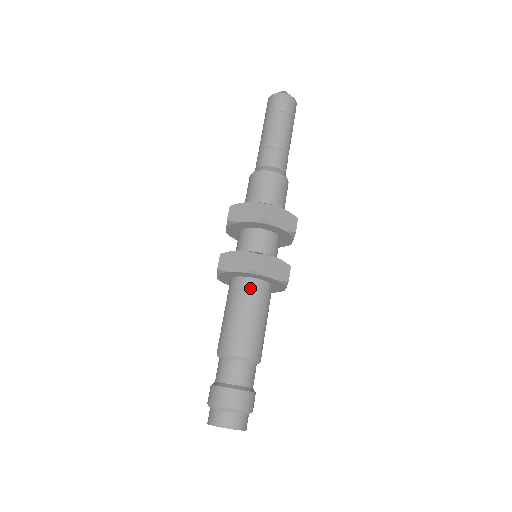
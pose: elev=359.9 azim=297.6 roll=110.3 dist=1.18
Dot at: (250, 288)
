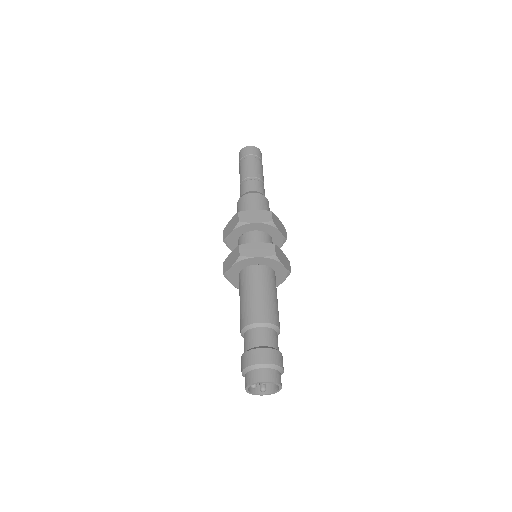
Dot at: (267, 273)
